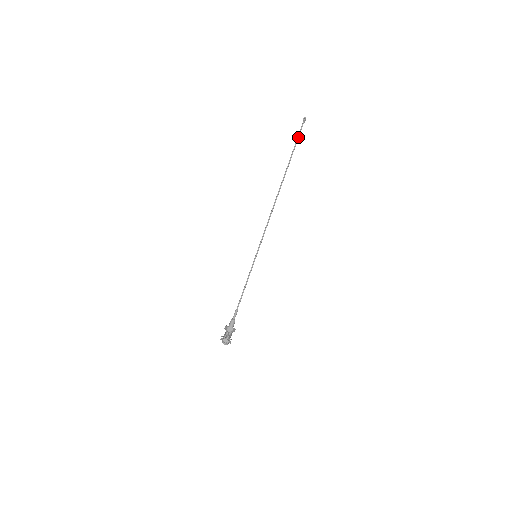
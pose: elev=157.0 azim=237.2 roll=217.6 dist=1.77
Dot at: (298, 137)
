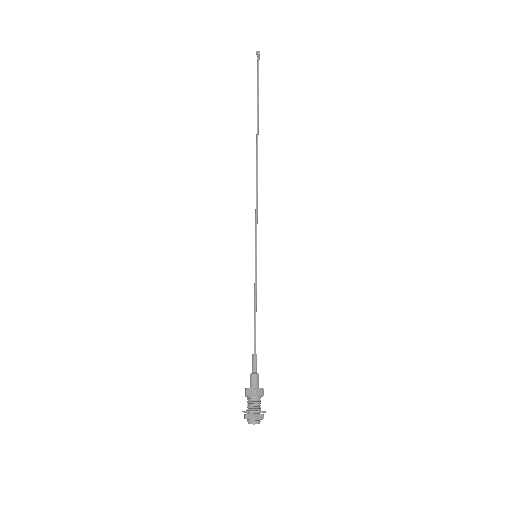
Dot at: (258, 77)
